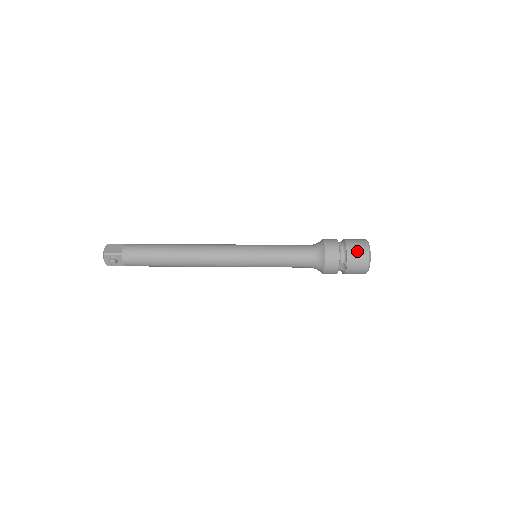
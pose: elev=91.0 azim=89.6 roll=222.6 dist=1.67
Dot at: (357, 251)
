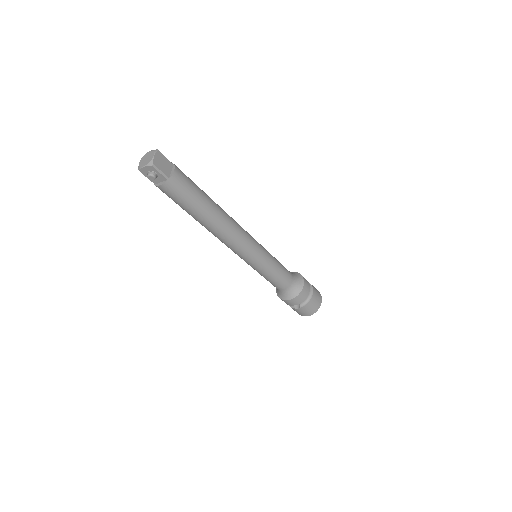
Dot at: (315, 304)
